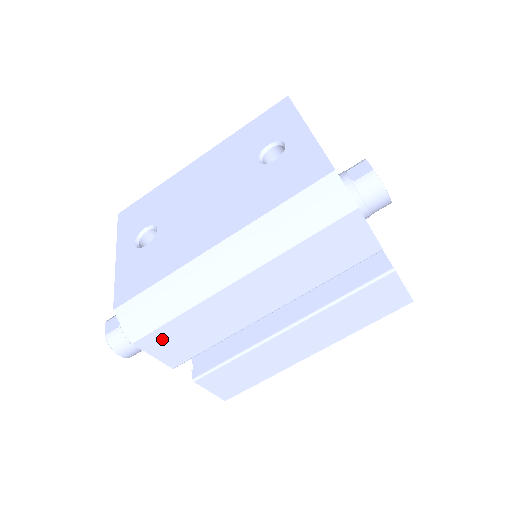
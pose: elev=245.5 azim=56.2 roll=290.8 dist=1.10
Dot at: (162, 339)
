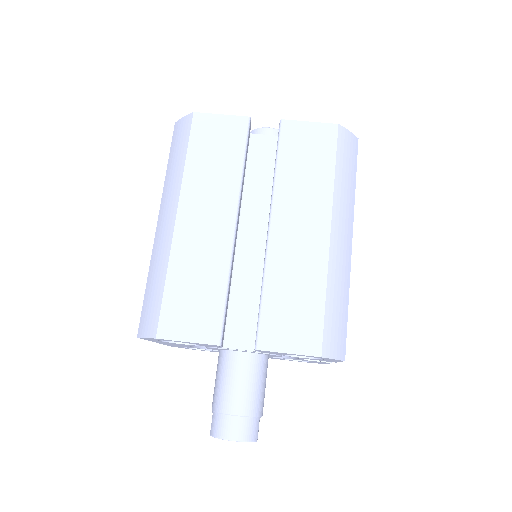
Dot at: (176, 316)
